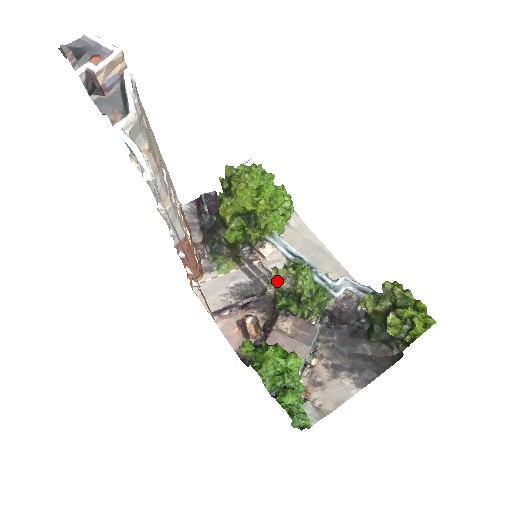
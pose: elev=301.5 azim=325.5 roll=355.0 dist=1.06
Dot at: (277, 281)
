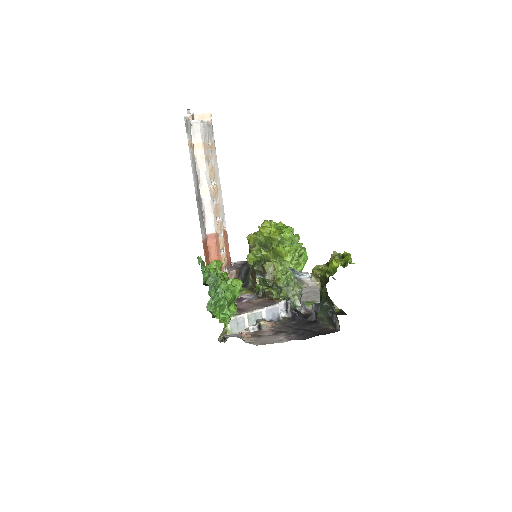
Dot at: (265, 277)
